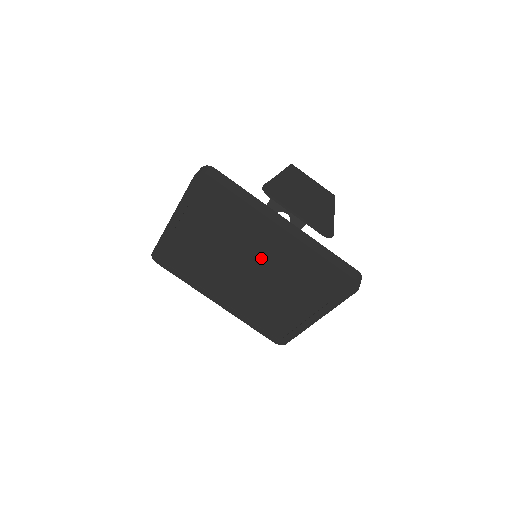
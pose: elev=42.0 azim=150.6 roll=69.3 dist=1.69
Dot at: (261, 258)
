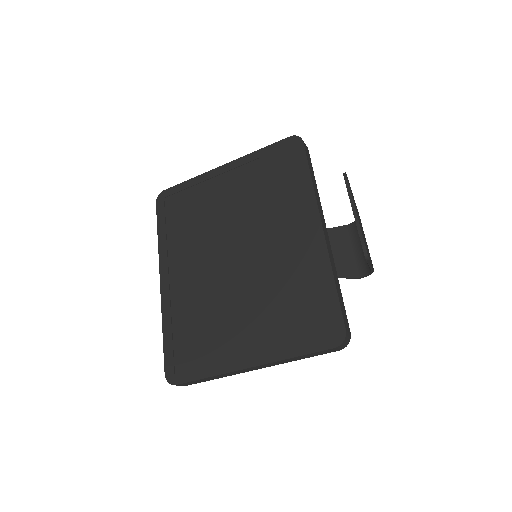
Dot at: (266, 249)
